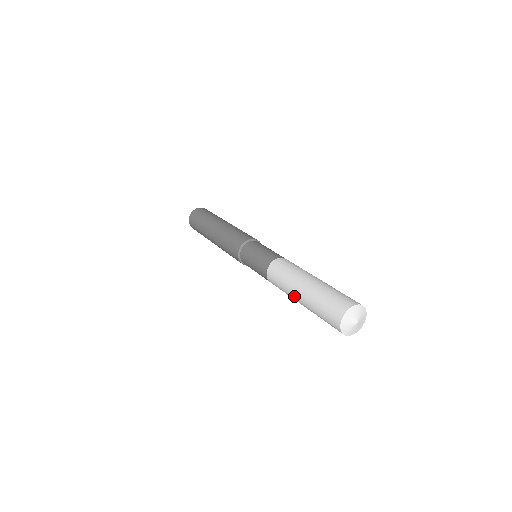
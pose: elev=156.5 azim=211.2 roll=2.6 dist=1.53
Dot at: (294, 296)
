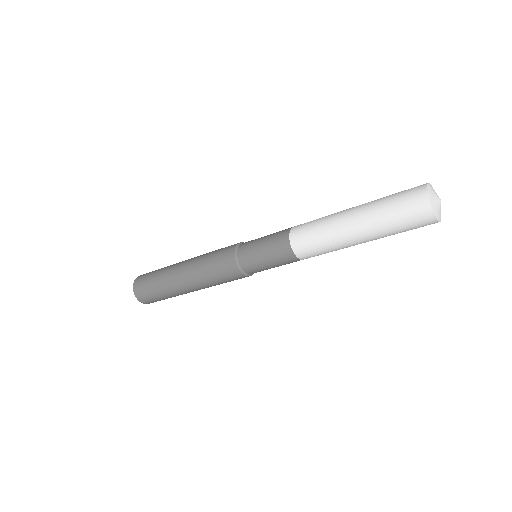
Dot at: (342, 213)
